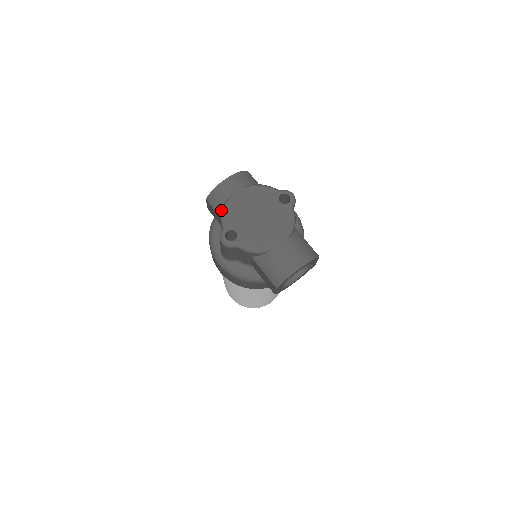
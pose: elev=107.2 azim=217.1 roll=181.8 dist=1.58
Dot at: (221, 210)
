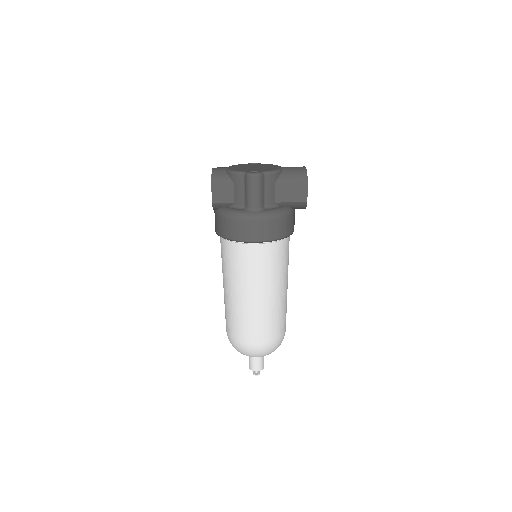
Dot at: (229, 178)
